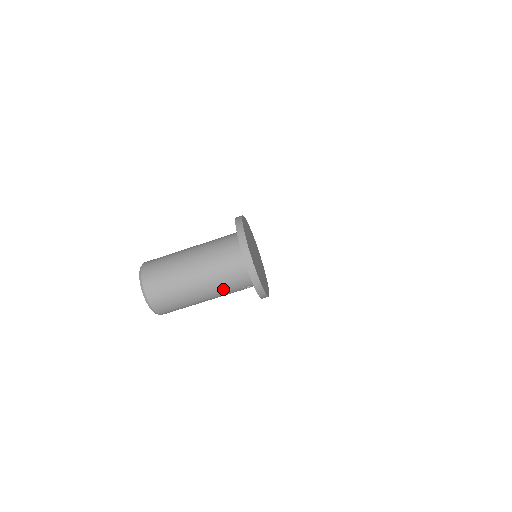
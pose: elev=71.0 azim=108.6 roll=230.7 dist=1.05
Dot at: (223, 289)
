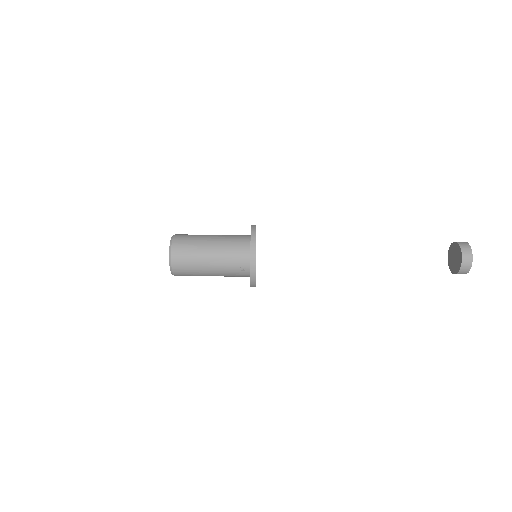
Dot at: (226, 261)
